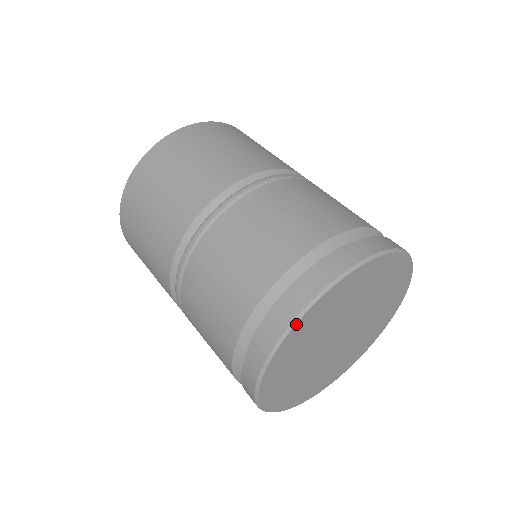
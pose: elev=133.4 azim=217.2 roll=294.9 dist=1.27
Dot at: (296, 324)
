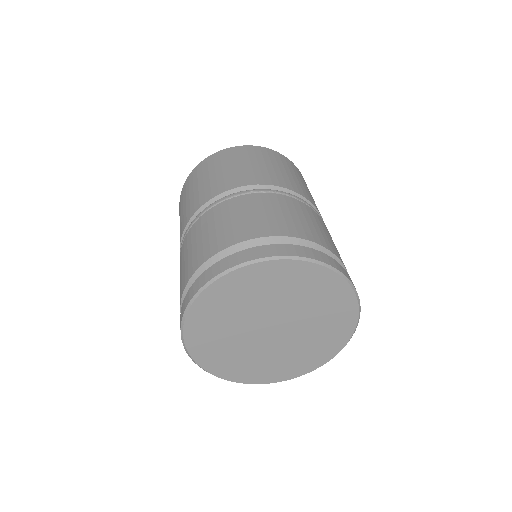
Dot at: (236, 270)
